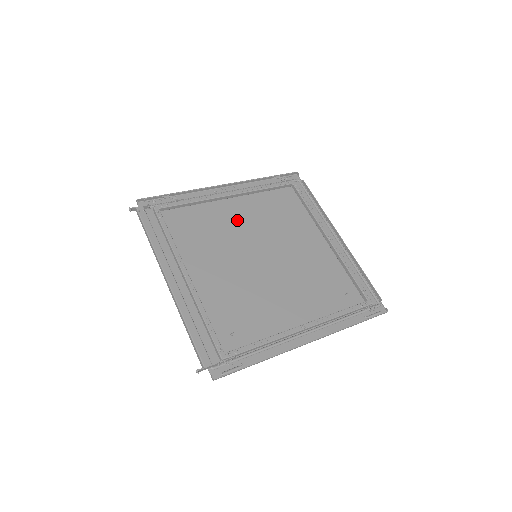
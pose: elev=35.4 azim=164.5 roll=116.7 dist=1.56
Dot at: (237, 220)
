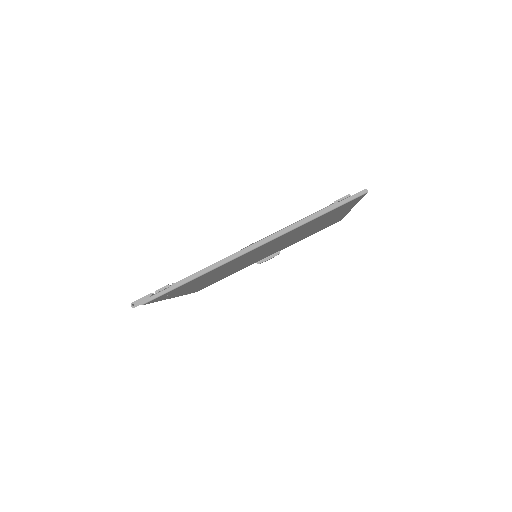
Dot at: (261, 257)
